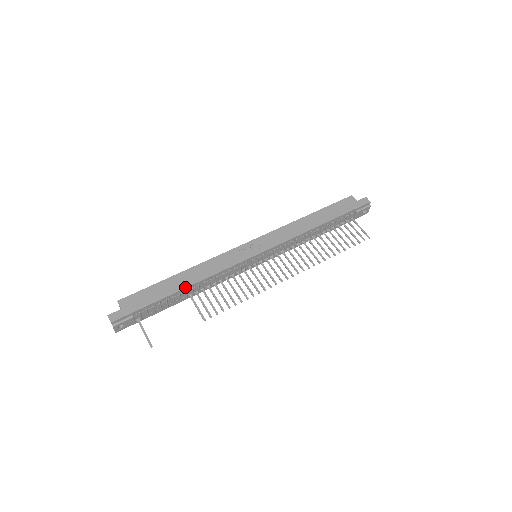
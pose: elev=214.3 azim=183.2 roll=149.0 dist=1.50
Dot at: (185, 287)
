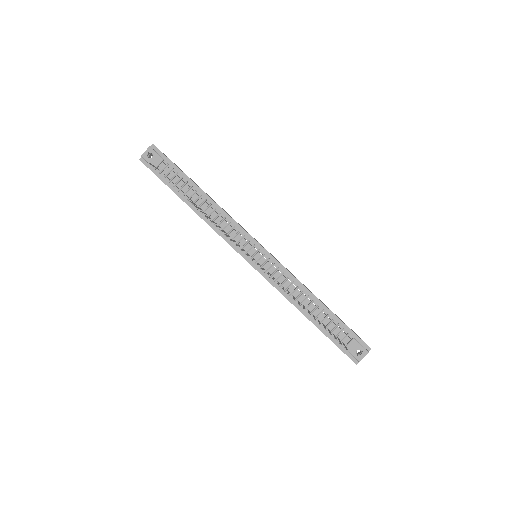
Dot at: occluded
